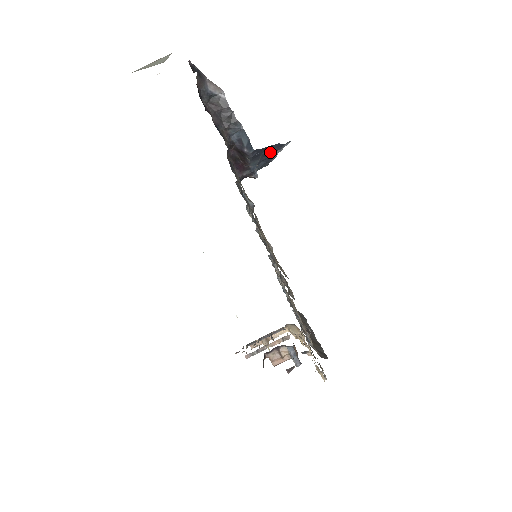
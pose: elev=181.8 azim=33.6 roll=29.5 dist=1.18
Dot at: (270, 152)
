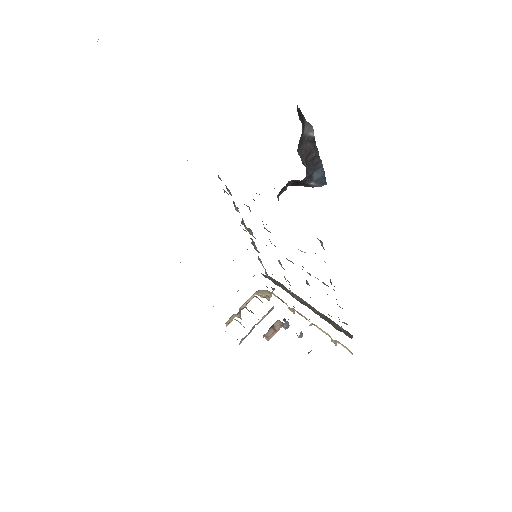
Dot at: occluded
